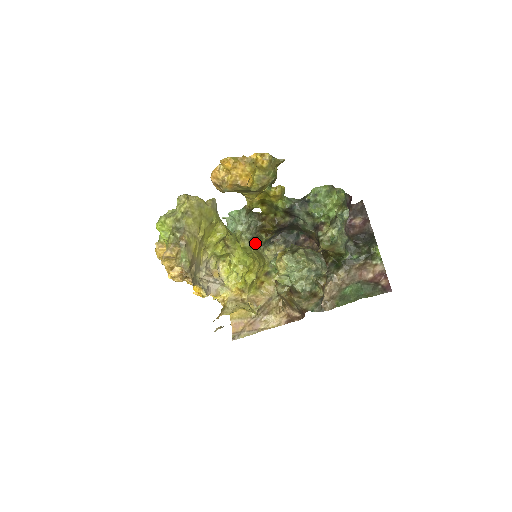
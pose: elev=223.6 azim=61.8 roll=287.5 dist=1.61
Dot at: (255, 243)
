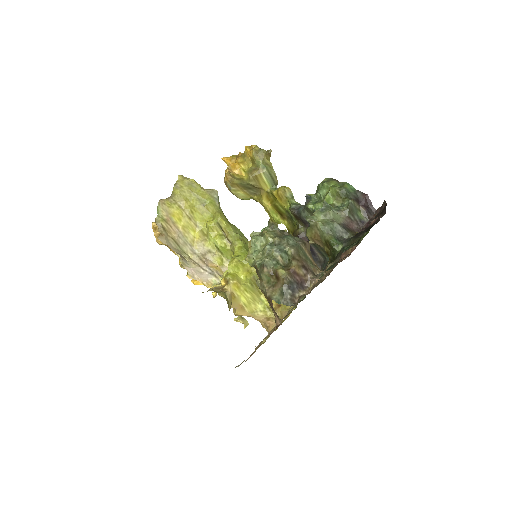
Dot at: occluded
